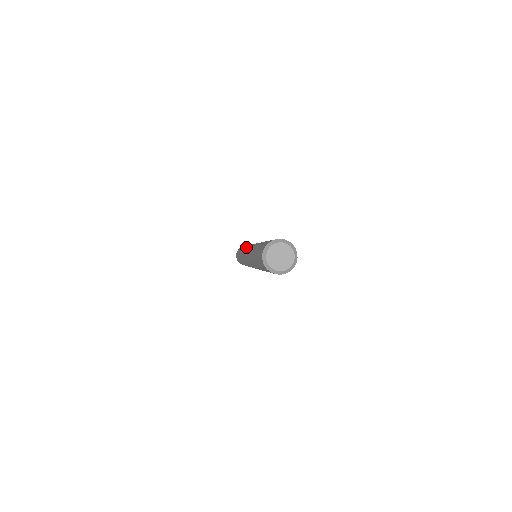
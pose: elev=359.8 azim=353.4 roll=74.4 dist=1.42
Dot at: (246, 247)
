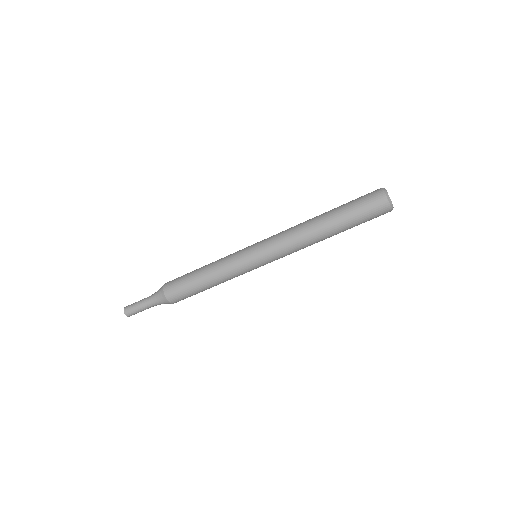
Dot at: occluded
